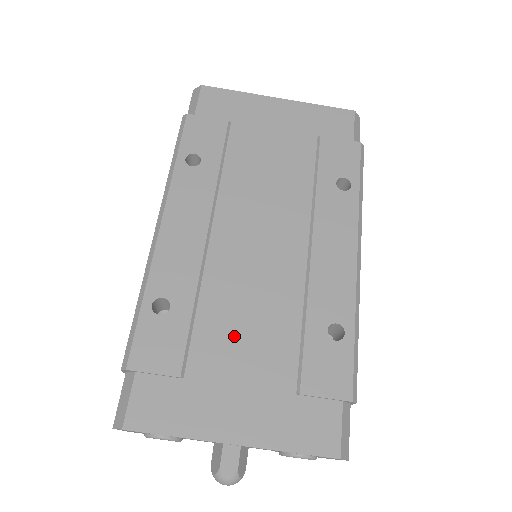
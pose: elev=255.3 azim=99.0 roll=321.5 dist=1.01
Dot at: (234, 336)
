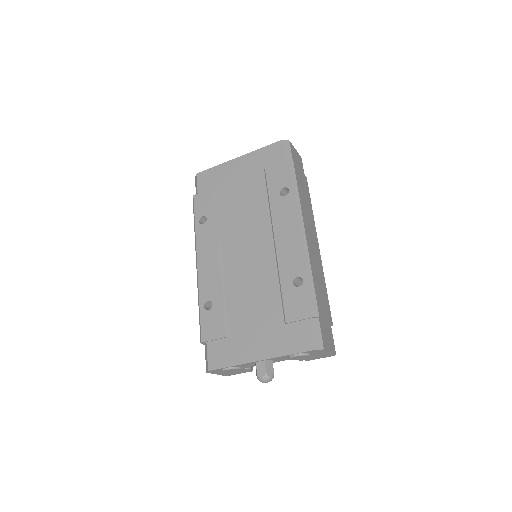
Dot at: (247, 306)
